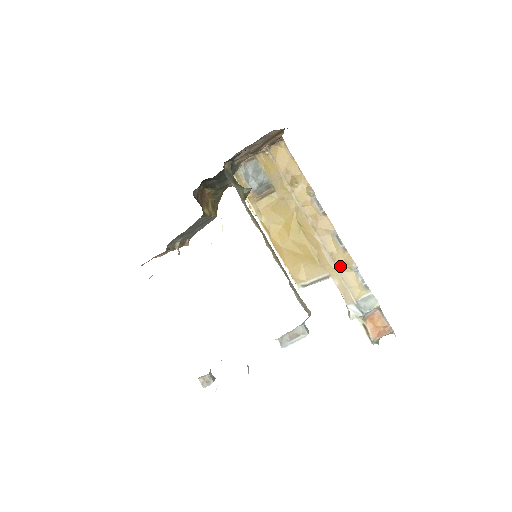
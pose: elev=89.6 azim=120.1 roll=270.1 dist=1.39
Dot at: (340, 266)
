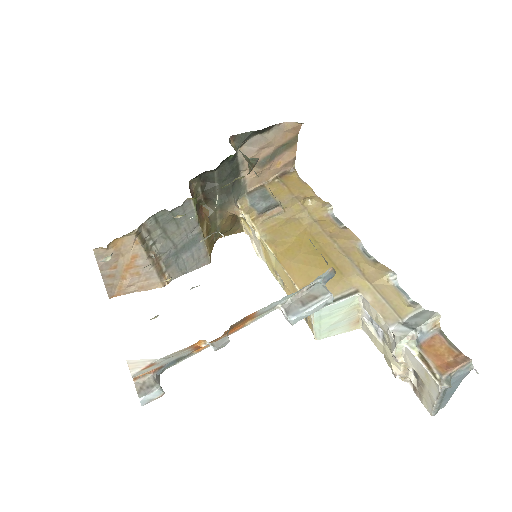
Dot at: (371, 278)
